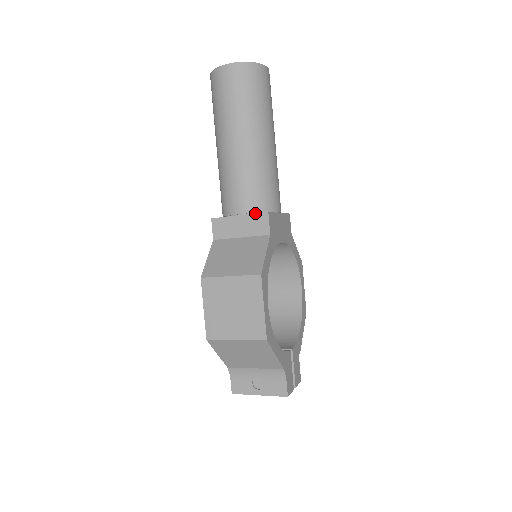
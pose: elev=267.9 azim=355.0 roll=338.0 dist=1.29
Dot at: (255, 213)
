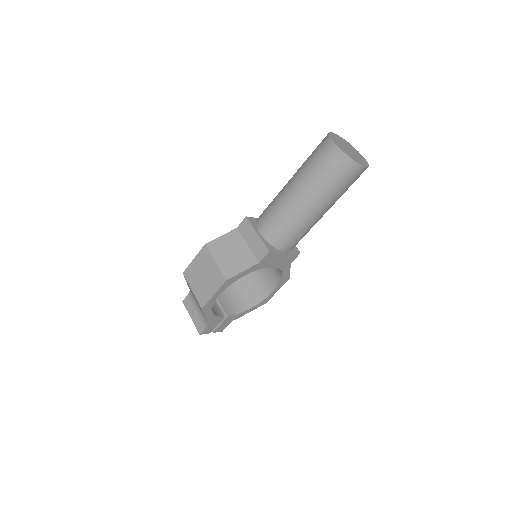
Dot at: (264, 243)
